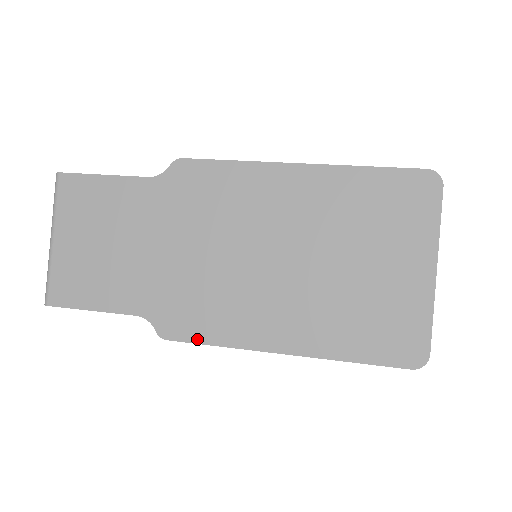
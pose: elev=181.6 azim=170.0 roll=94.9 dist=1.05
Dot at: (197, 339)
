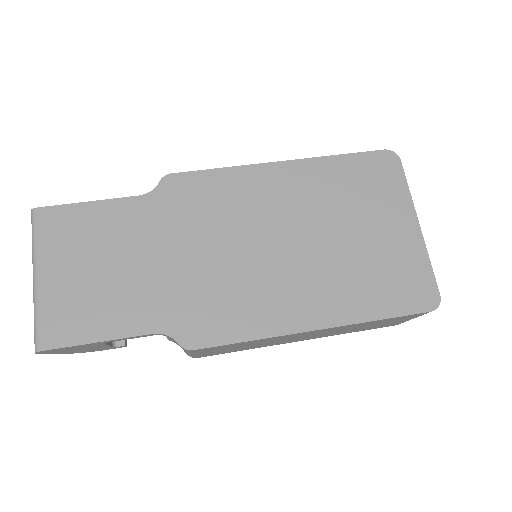
Dot at: (226, 340)
